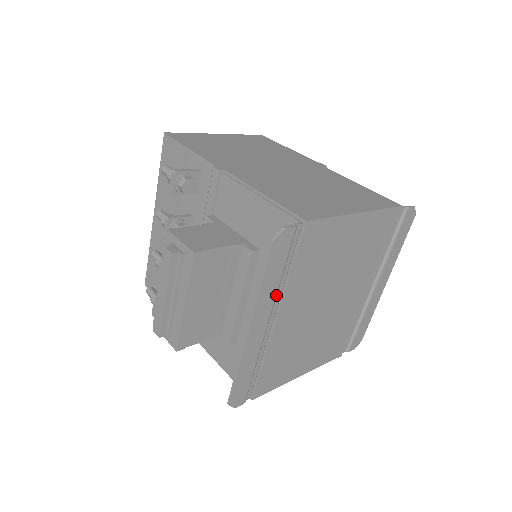
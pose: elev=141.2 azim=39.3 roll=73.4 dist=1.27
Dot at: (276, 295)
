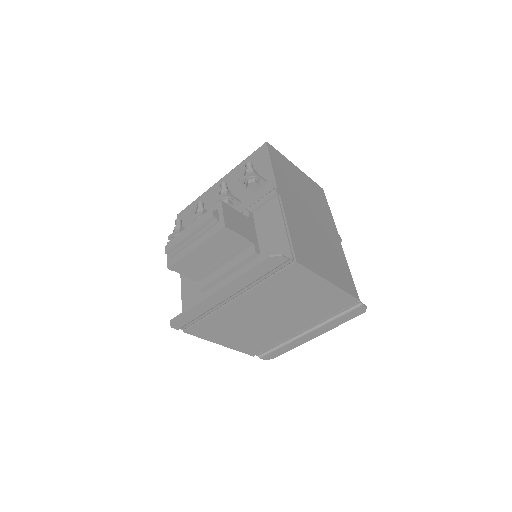
Dot at: (247, 286)
